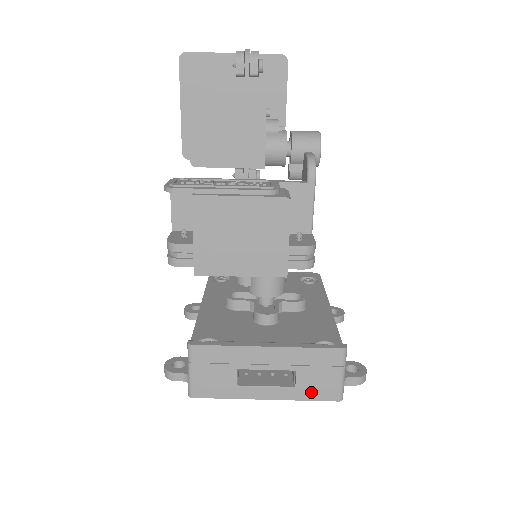
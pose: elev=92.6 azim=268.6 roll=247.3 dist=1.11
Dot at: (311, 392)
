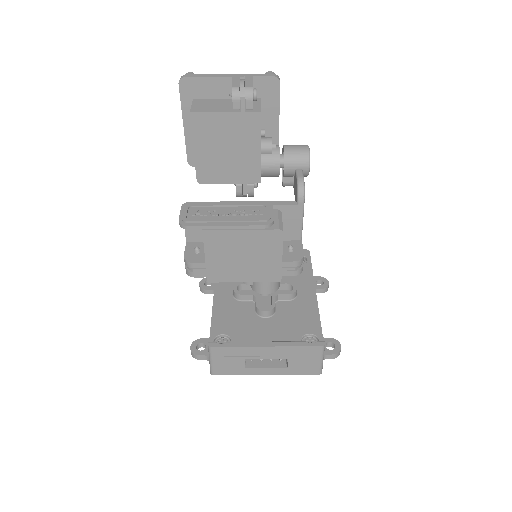
Dot at: (299, 370)
